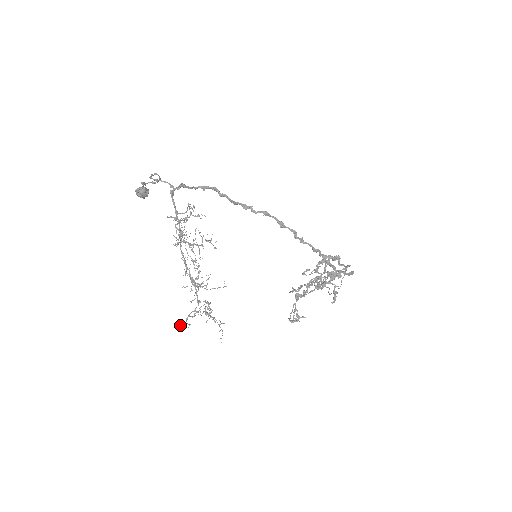
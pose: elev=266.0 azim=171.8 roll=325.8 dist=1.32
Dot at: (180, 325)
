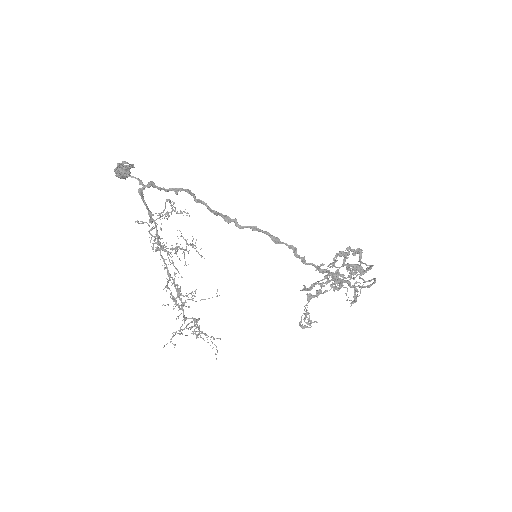
Dot at: (164, 345)
